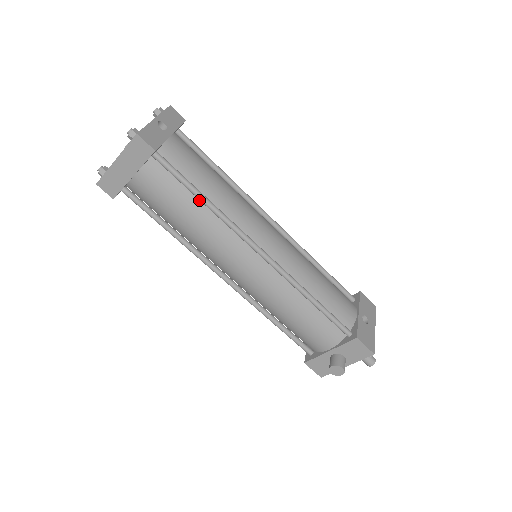
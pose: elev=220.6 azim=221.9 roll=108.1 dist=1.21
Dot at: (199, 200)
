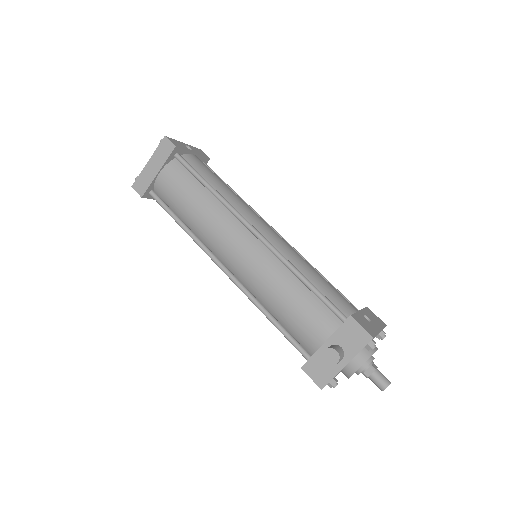
Dot at: (206, 189)
